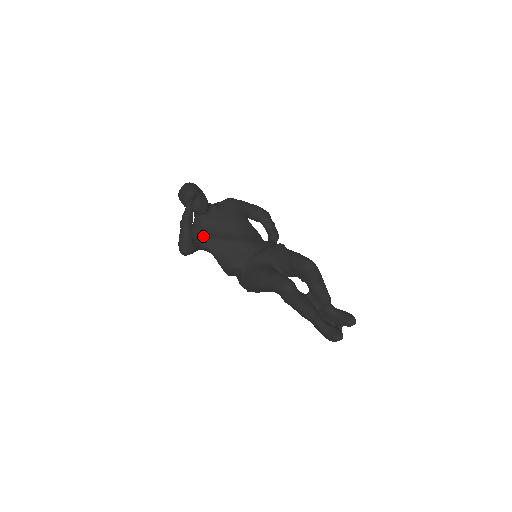
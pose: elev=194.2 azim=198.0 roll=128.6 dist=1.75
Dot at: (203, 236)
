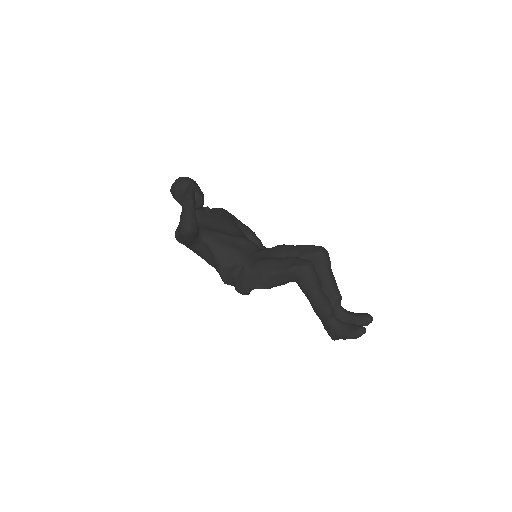
Dot at: (200, 228)
